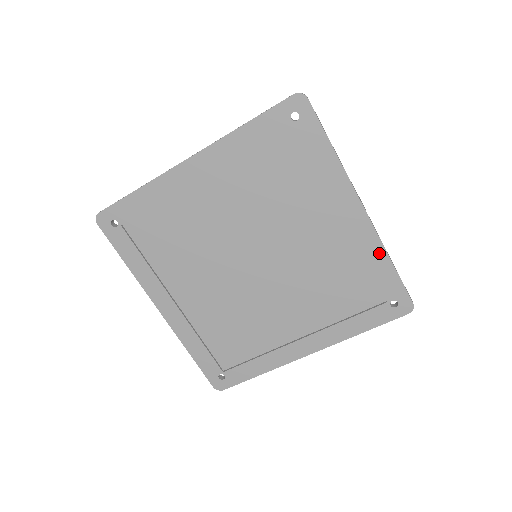
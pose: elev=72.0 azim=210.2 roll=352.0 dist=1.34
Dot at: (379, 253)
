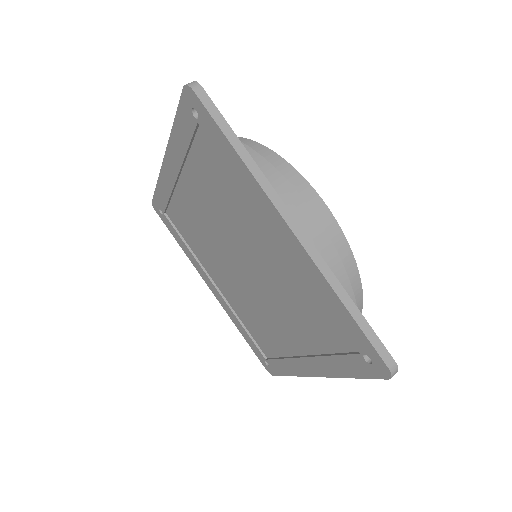
Dot at: (327, 289)
